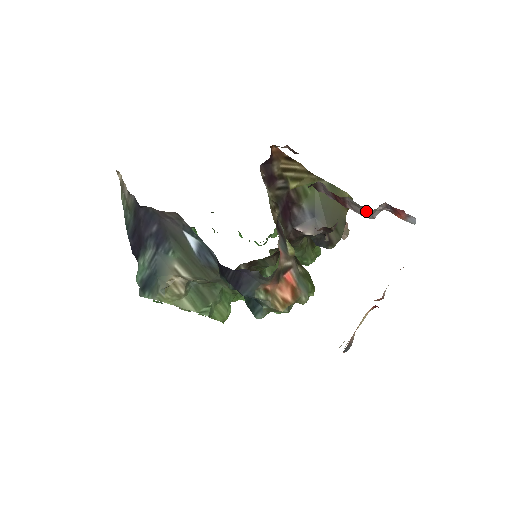
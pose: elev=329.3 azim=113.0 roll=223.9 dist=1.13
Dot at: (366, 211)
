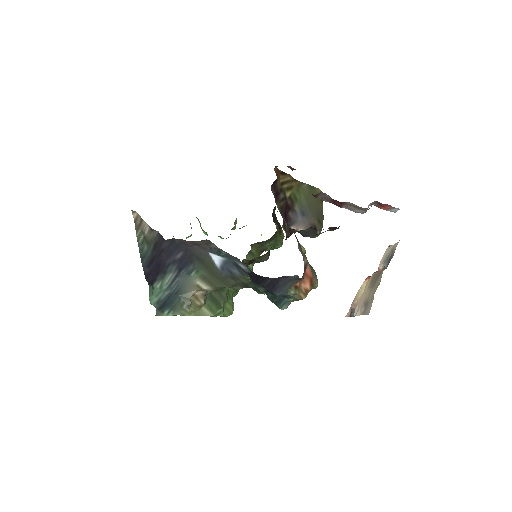
Dot at: (362, 209)
